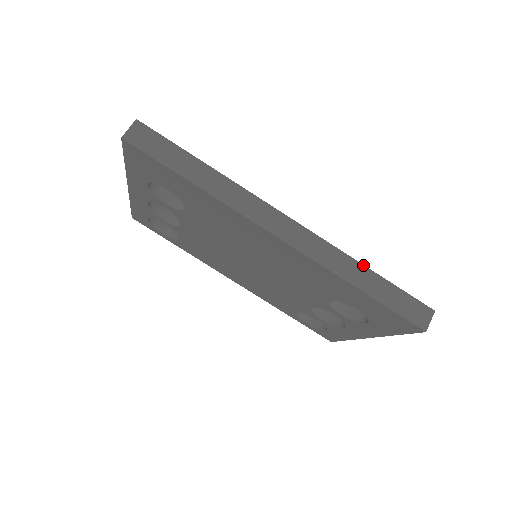
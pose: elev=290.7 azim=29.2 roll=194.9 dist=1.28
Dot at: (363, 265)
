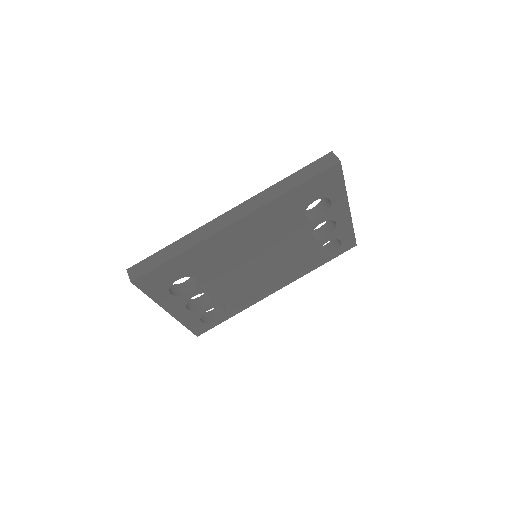
Dot at: (280, 181)
